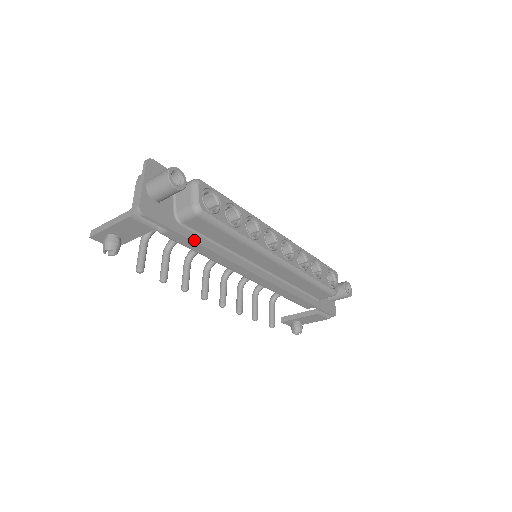
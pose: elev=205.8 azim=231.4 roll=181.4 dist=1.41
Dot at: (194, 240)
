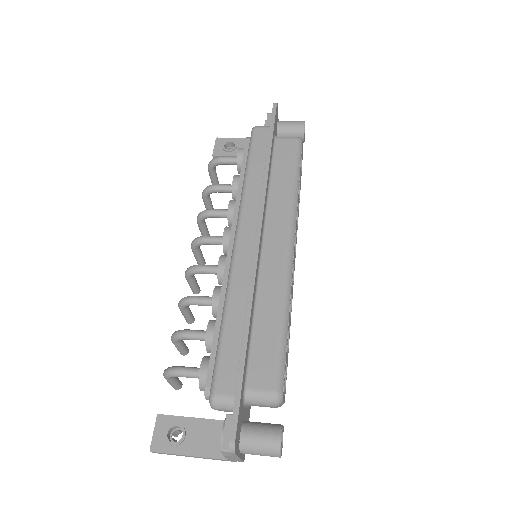
Dot at: occluded
